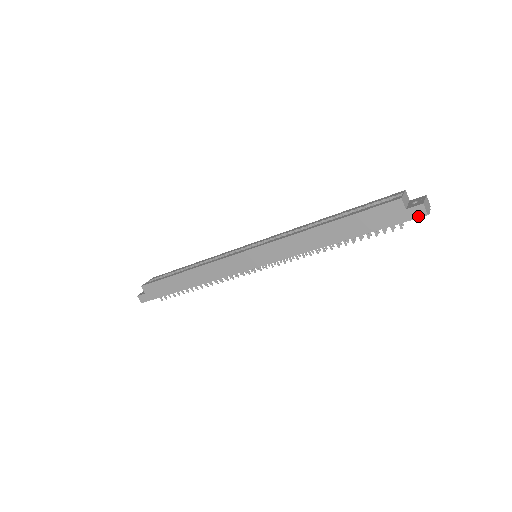
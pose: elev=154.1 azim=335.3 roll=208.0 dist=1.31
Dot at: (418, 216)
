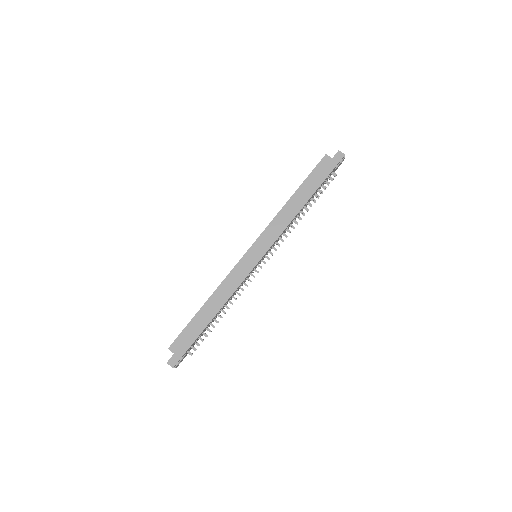
Dot at: (341, 158)
